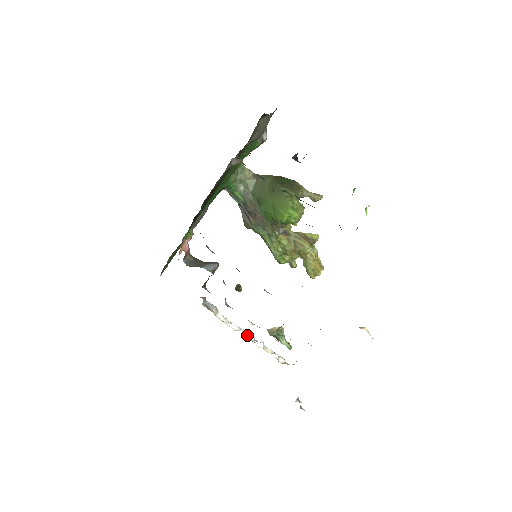
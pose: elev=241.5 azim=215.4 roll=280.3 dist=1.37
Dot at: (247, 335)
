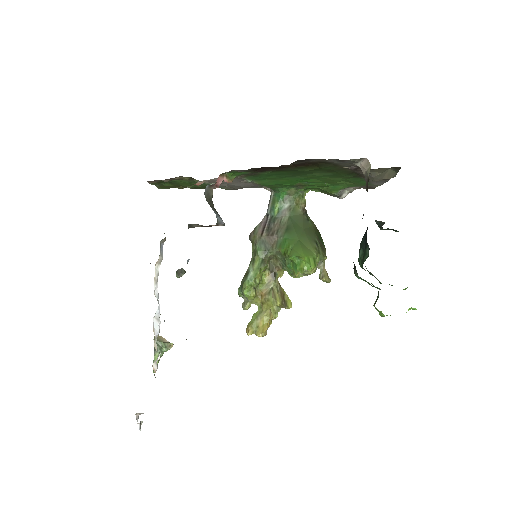
Dot at: (157, 311)
